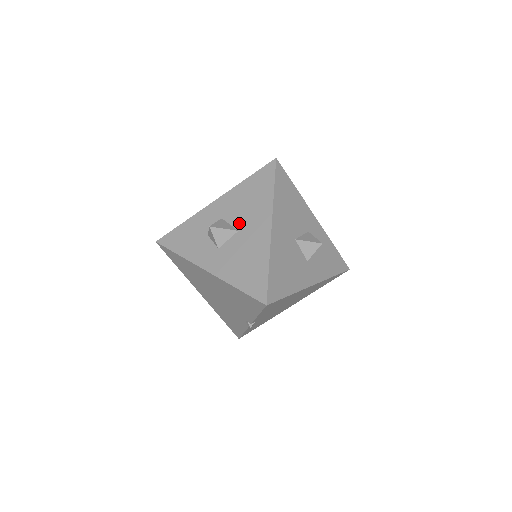
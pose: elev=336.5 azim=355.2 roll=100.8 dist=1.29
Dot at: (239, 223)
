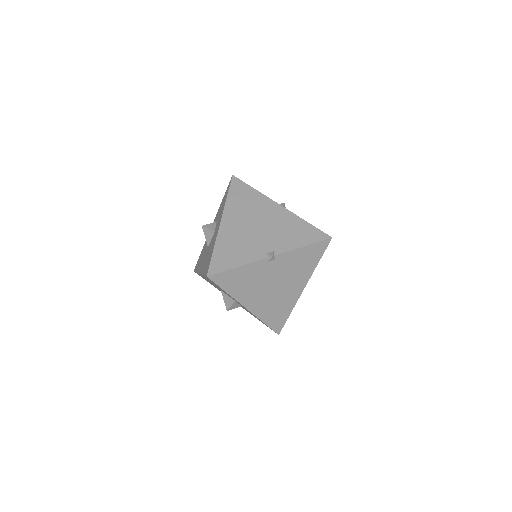
Dot at: occluded
